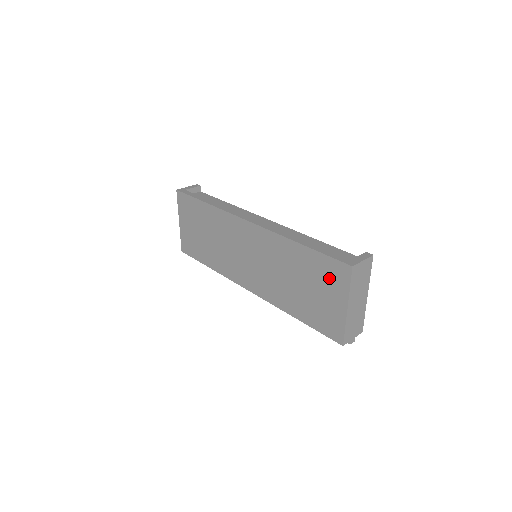
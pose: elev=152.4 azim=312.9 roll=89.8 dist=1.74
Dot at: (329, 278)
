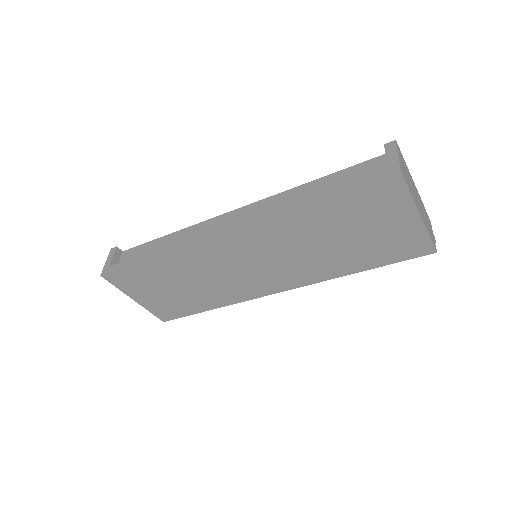
Dot at: (376, 206)
